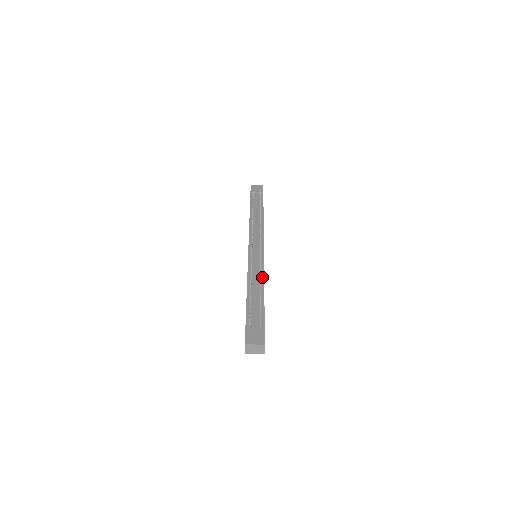
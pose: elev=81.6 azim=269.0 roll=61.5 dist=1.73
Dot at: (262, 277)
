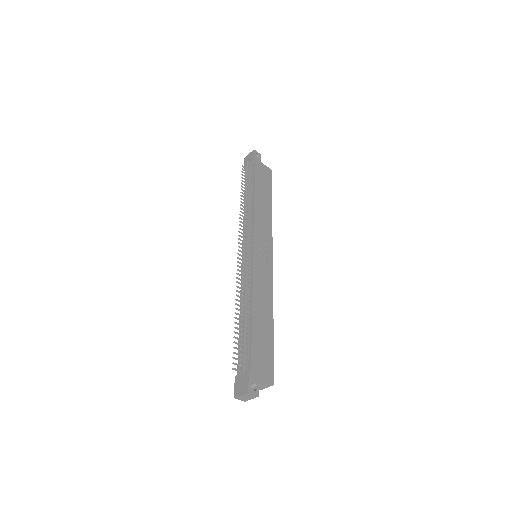
Dot at: (251, 293)
